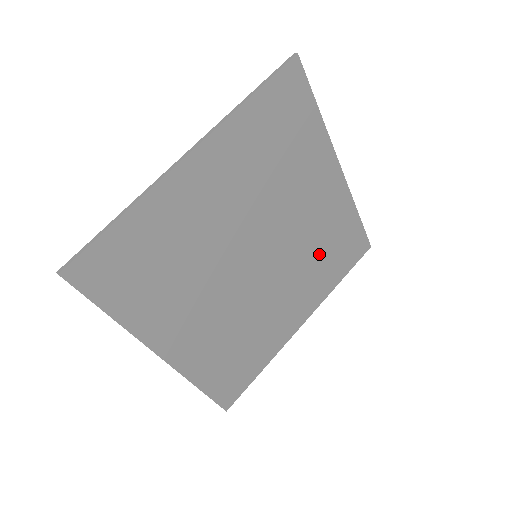
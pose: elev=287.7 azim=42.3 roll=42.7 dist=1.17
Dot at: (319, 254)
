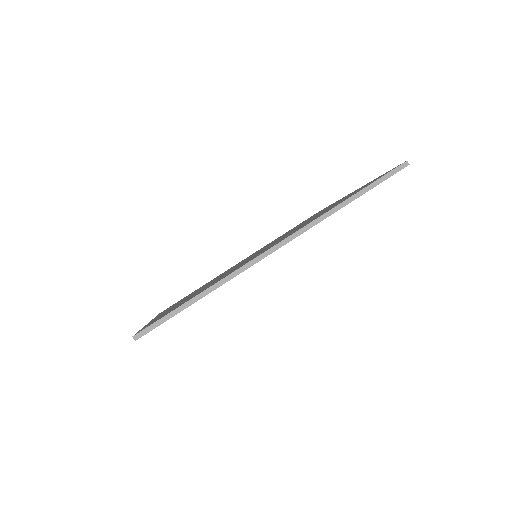
Dot at: occluded
